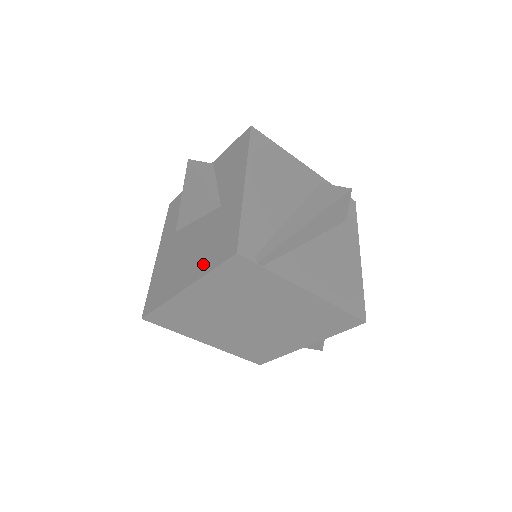
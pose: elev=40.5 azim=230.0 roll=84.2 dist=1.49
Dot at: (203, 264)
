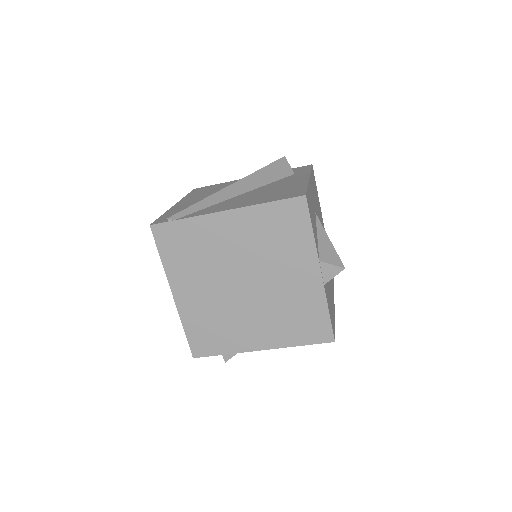
Dot at: occluded
